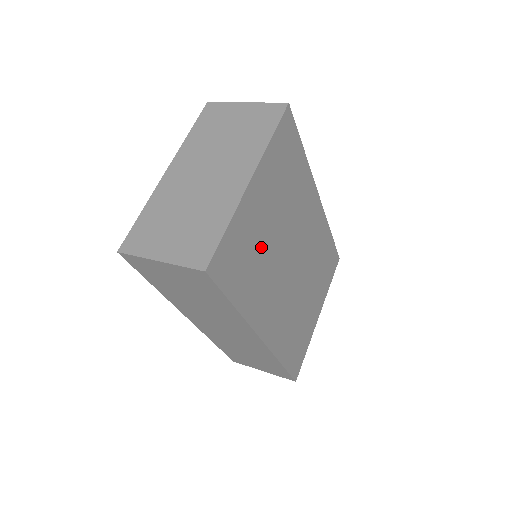
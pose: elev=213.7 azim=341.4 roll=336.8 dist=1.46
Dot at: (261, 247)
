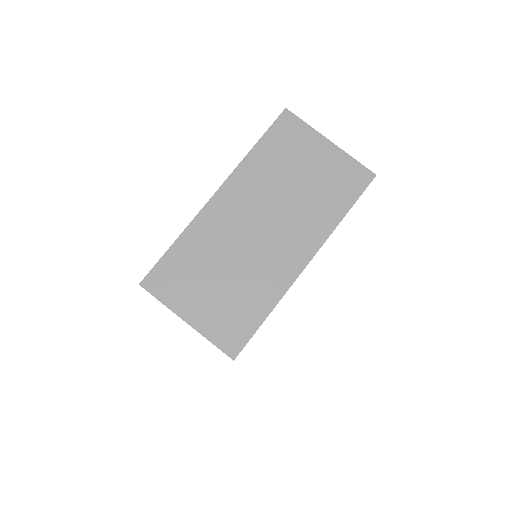
Dot at: occluded
